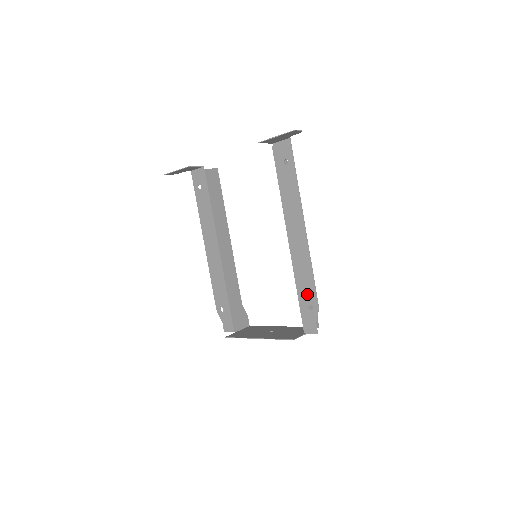
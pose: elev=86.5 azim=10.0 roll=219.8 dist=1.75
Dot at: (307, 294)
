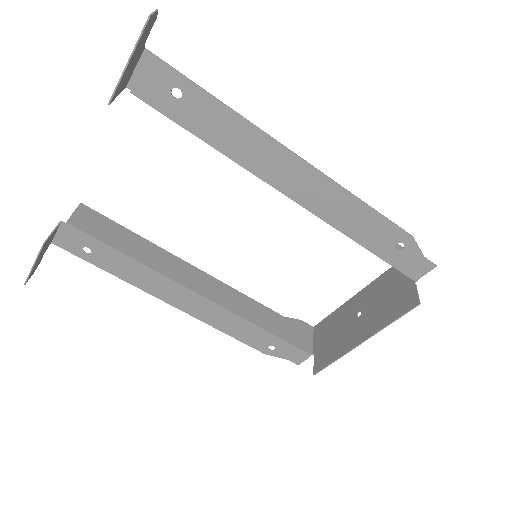
Dot at: (380, 236)
